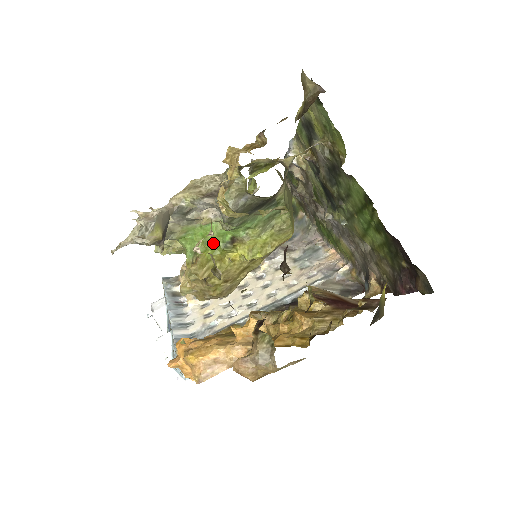
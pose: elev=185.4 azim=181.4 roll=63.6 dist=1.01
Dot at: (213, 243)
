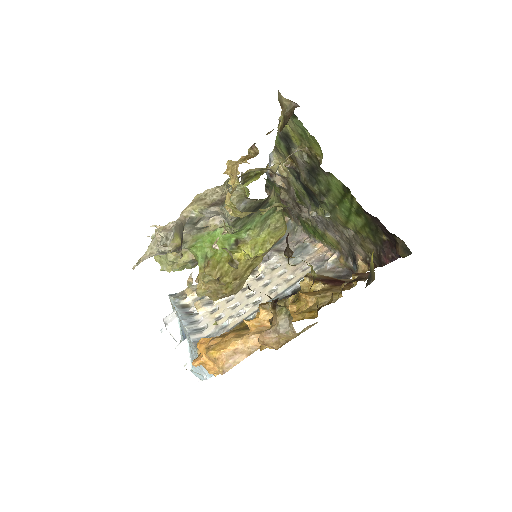
Dot at: (220, 247)
